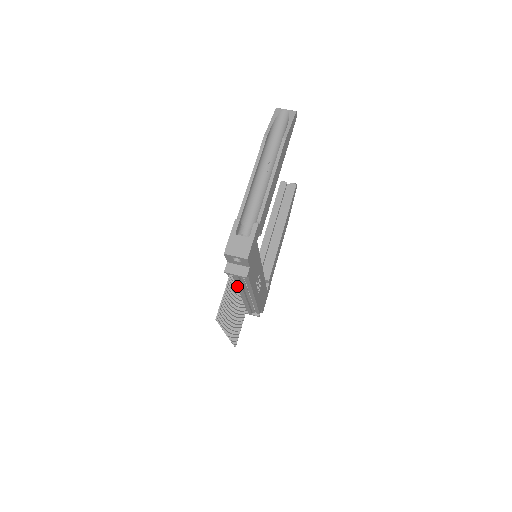
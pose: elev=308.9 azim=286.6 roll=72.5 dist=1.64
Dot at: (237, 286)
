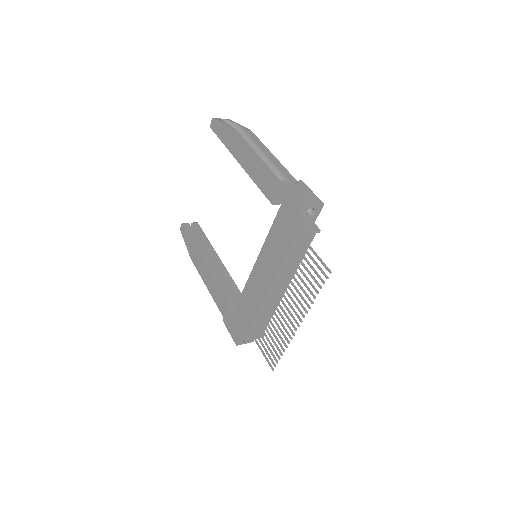
Dot at: (284, 269)
